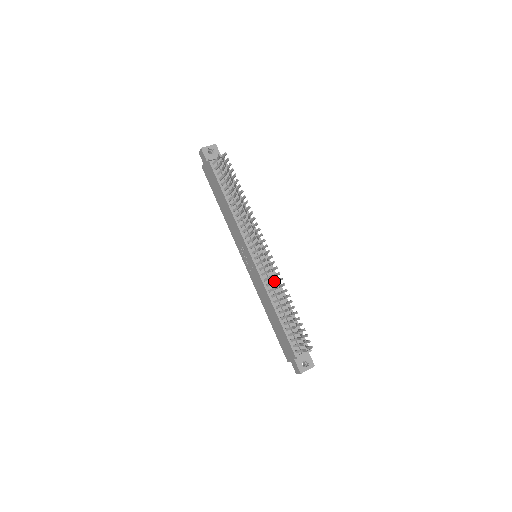
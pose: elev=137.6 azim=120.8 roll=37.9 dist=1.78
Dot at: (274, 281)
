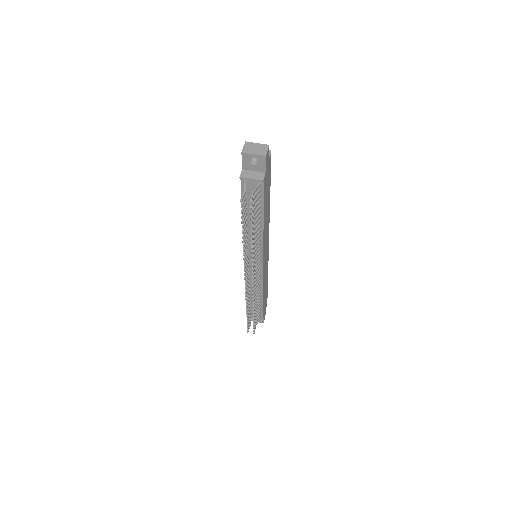
Dot at: (246, 296)
